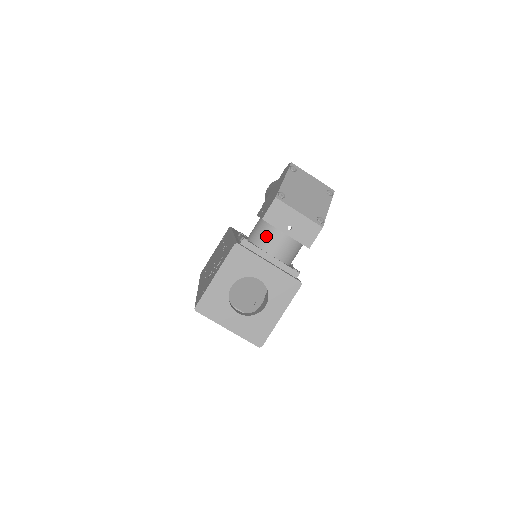
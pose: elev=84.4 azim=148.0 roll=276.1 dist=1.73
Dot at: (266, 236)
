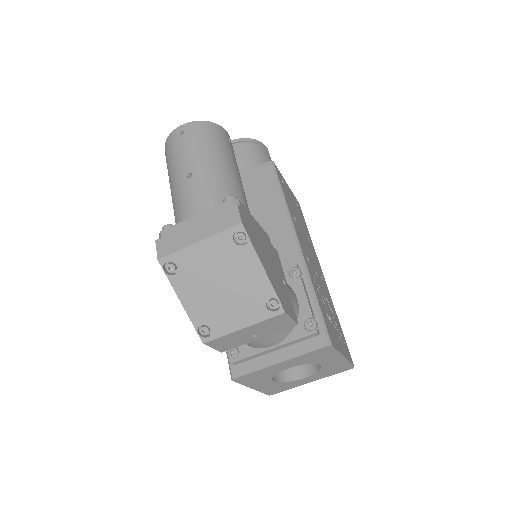
Dot at: occluded
